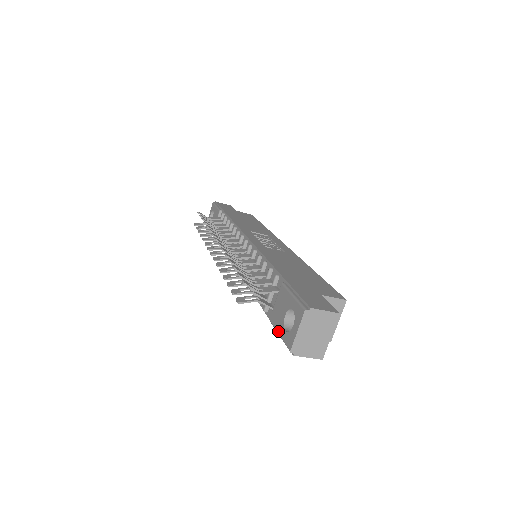
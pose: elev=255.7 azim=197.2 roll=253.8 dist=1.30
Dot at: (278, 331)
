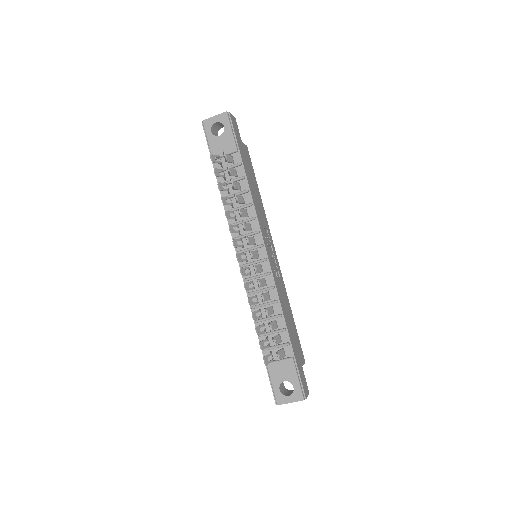
Dot at: (272, 382)
